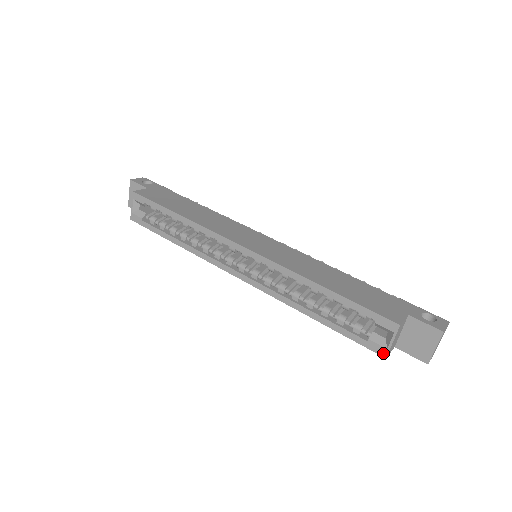
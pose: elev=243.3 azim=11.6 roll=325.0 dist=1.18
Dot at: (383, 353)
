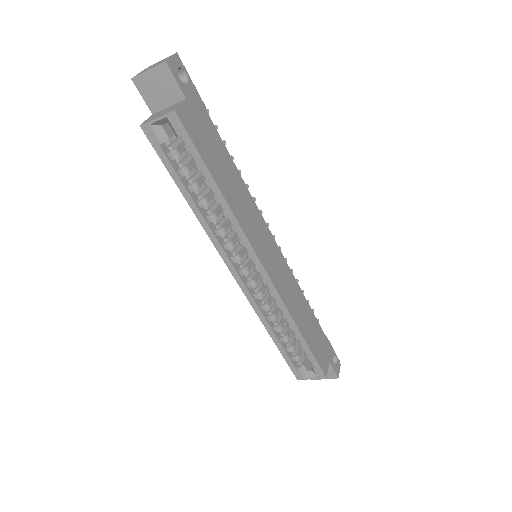
Dot at: (299, 378)
